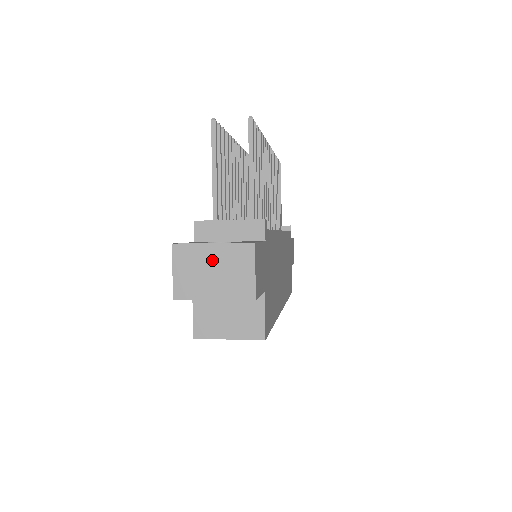
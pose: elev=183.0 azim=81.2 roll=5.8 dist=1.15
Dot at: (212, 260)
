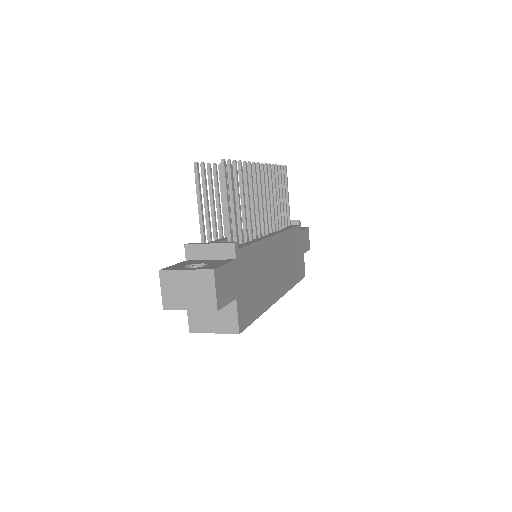
Dot at: (186, 282)
